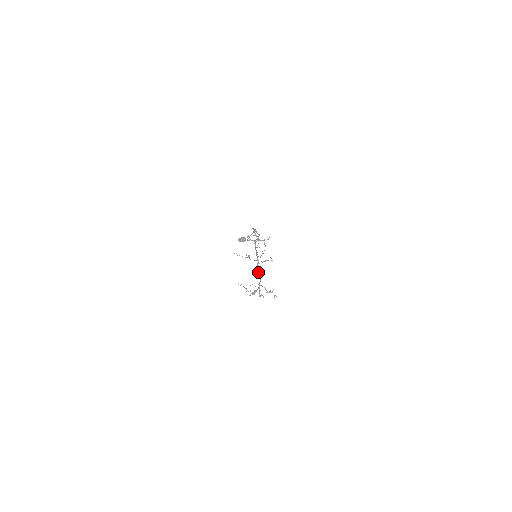
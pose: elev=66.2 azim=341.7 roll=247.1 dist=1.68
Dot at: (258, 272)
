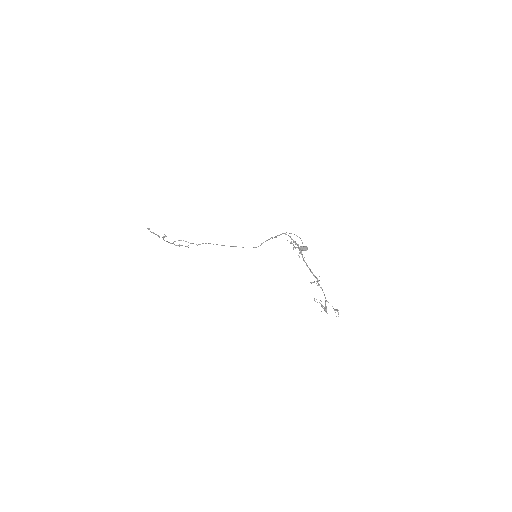
Dot at: (321, 287)
